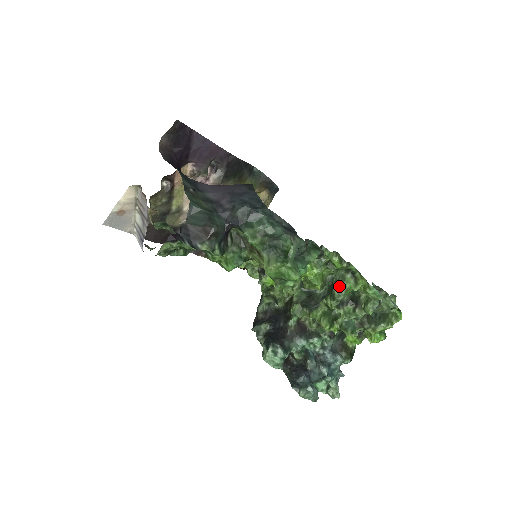
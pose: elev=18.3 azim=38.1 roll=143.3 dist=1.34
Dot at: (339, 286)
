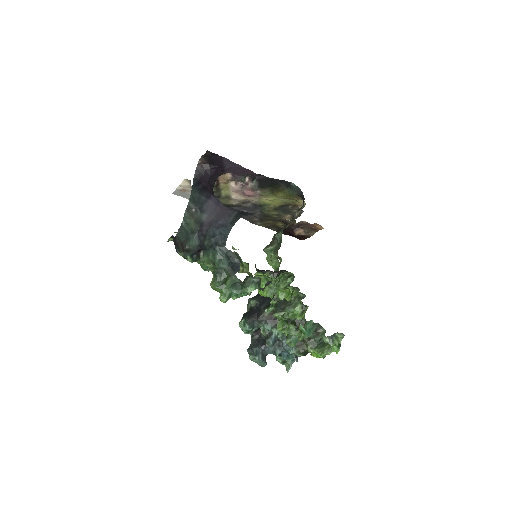
Dot at: (288, 310)
